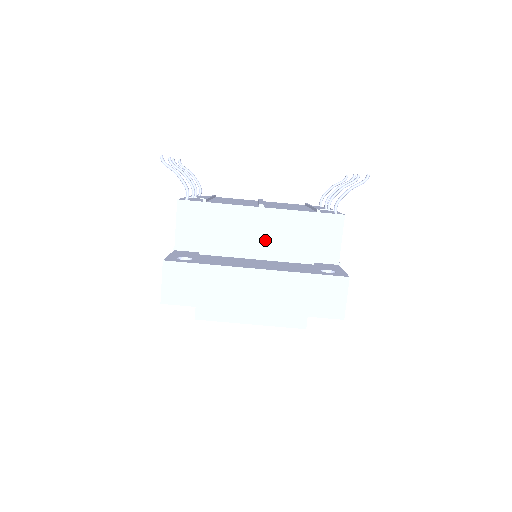
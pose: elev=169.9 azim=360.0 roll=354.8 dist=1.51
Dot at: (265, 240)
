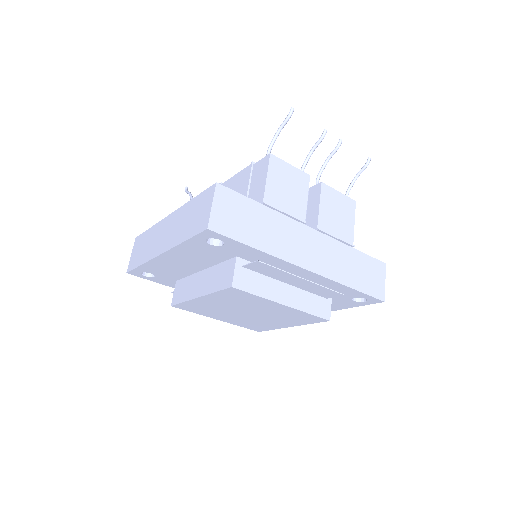
Dot at: occluded
